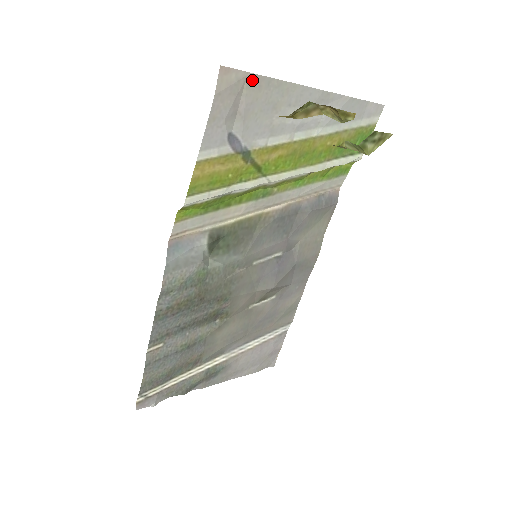
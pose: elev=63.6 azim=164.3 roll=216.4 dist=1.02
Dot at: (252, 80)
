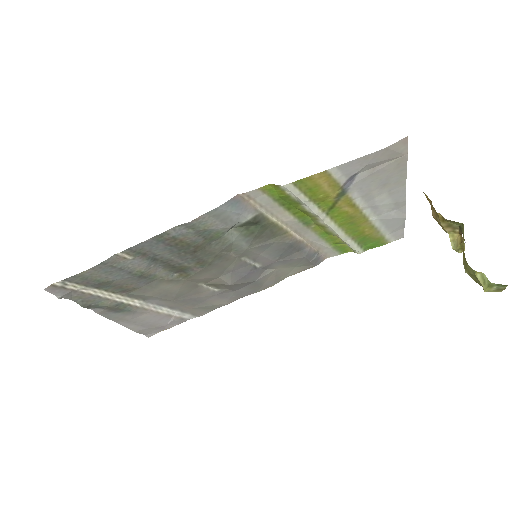
Dot at: (402, 160)
